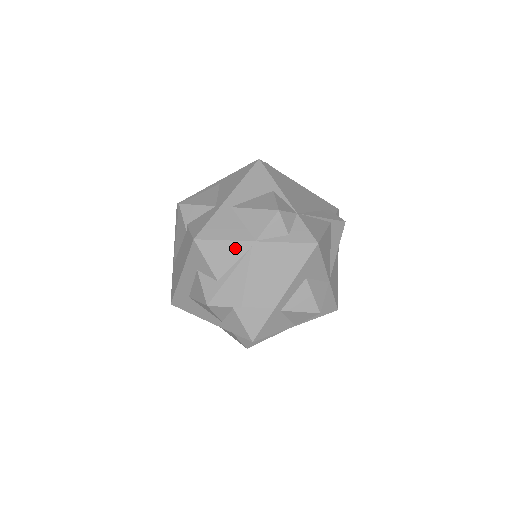
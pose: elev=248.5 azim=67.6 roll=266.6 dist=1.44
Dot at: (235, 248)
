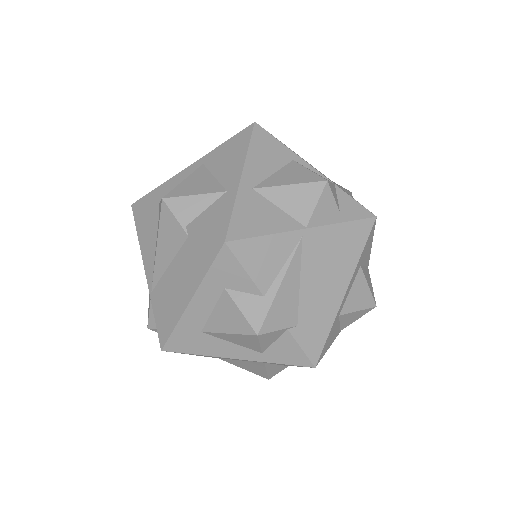
Dot at: (282, 243)
